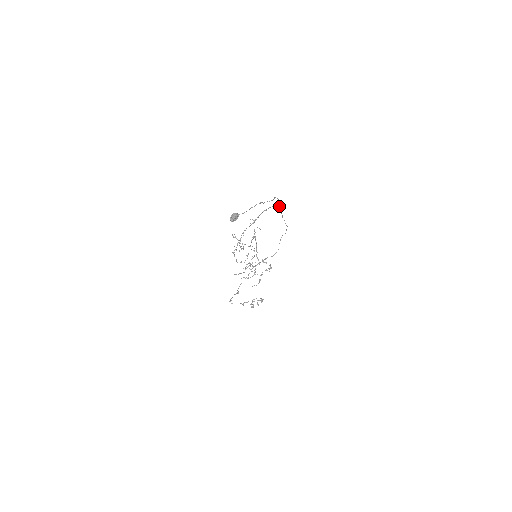
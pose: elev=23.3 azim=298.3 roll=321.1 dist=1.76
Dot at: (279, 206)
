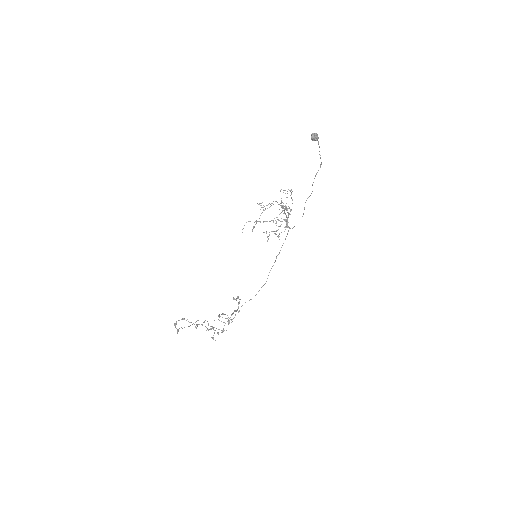
Dot at: (292, 228)
